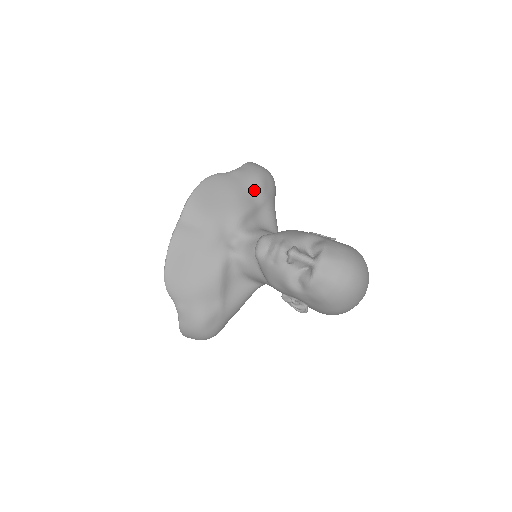
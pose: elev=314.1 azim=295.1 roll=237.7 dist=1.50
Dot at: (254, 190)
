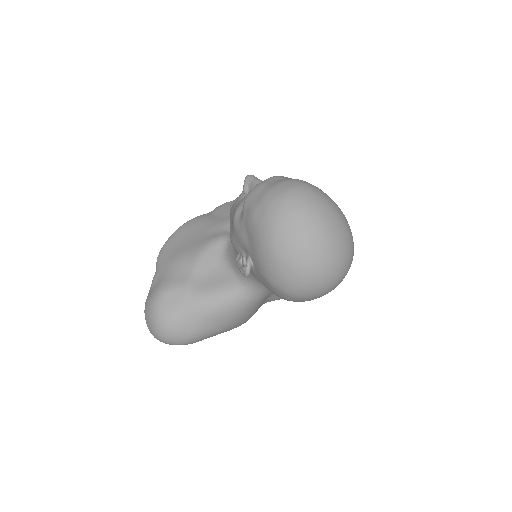
Dot at: occluded
